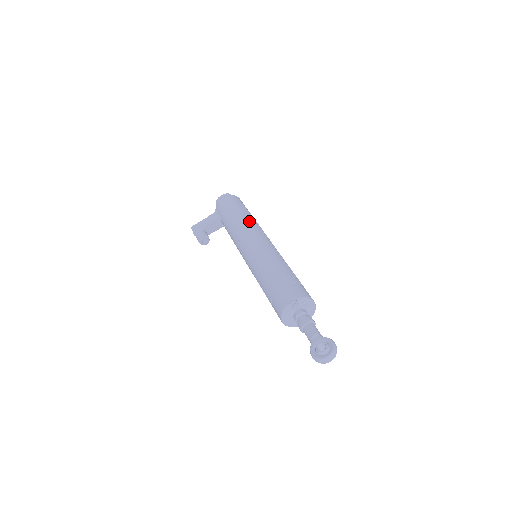
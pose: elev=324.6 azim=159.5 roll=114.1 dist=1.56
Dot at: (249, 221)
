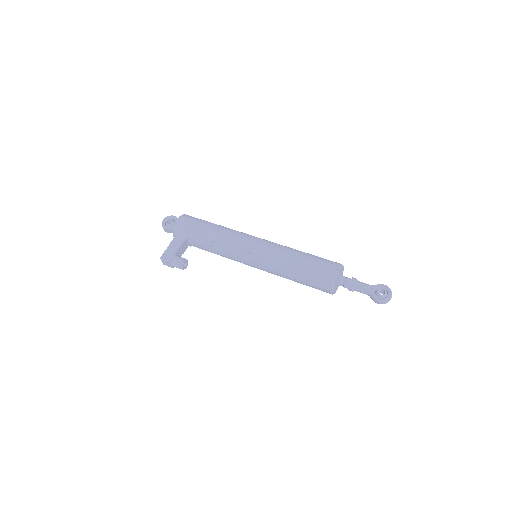
Dot at: (229, 230)
